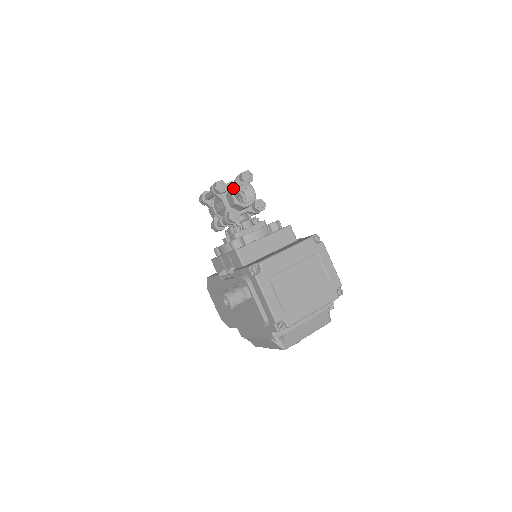
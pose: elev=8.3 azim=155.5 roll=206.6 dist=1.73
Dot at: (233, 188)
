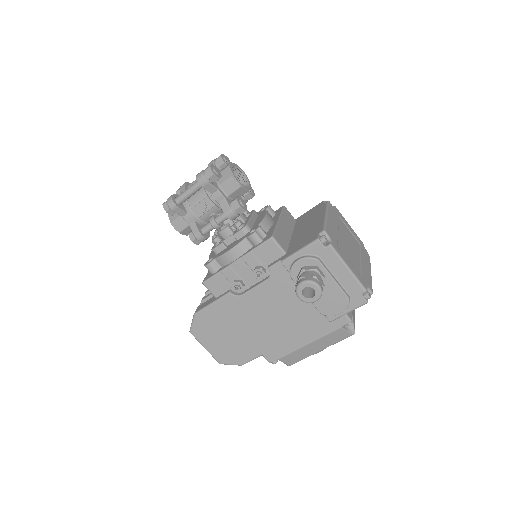
Dot at: (231, 170)
